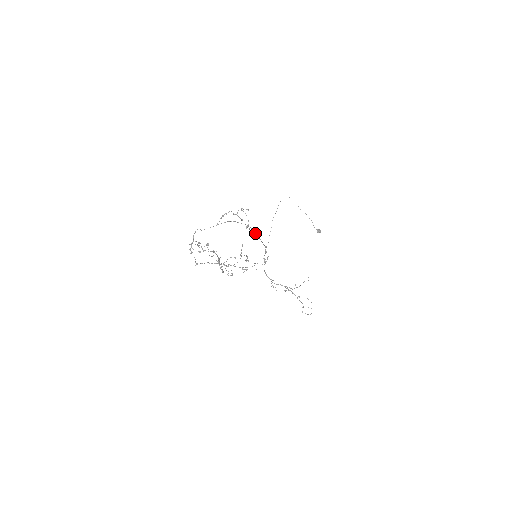
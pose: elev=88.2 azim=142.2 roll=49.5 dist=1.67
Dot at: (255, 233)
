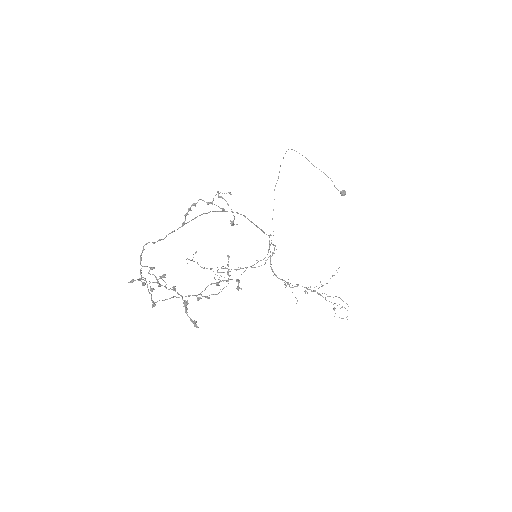
Dot at: (249, 220)
